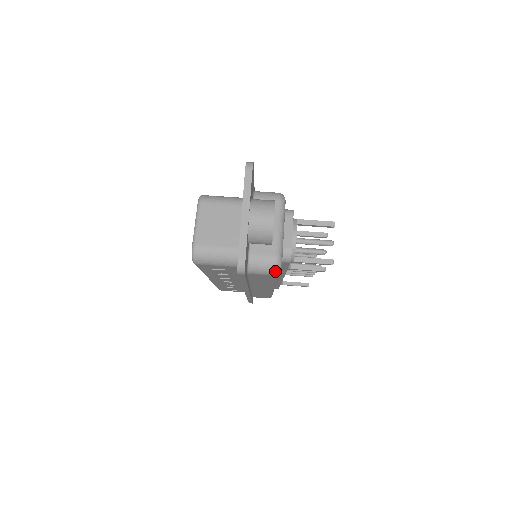
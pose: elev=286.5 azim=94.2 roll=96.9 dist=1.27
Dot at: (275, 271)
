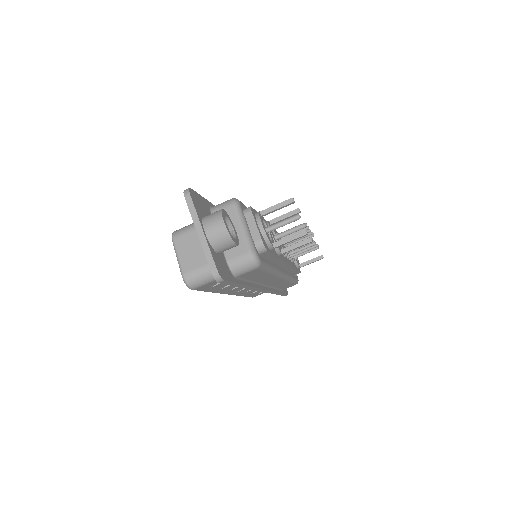
Dot at: (255, 264)
